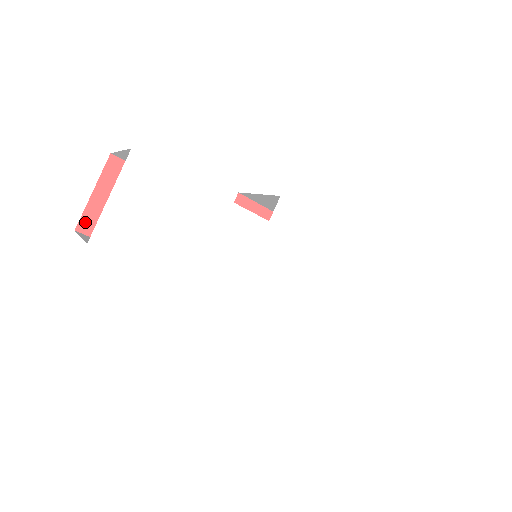
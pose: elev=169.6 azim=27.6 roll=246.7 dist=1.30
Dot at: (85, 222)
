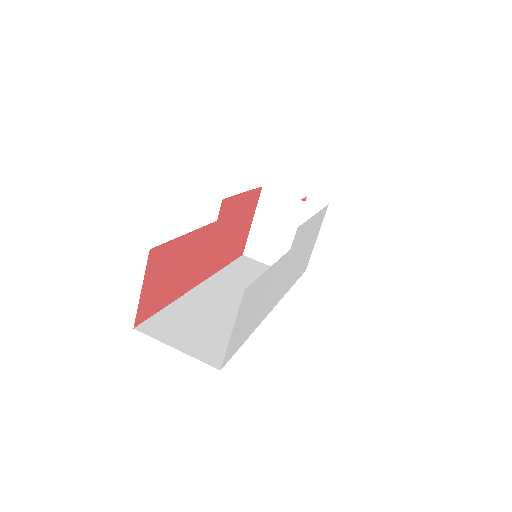
Dot at: (139, 316)
